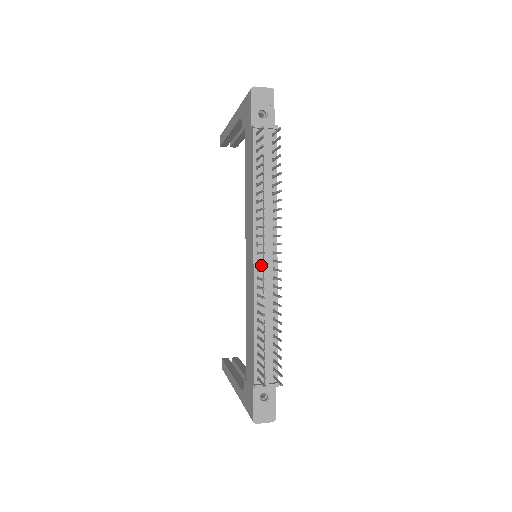
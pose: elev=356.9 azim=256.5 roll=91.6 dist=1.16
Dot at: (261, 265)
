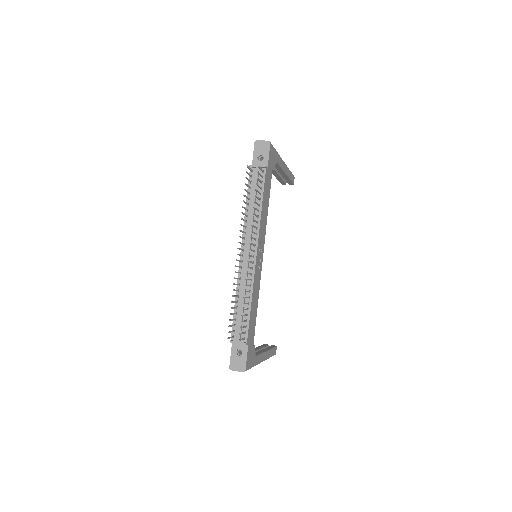
Dot at: (245, 259)
